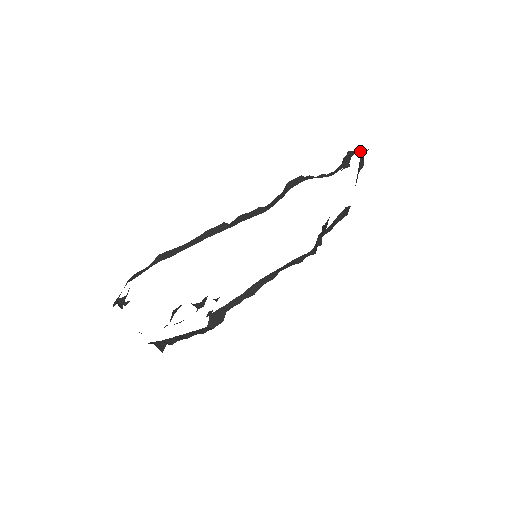
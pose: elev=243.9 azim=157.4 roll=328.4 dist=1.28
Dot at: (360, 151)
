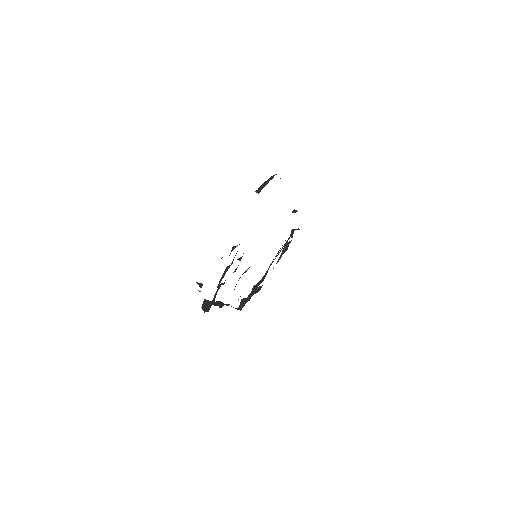
Dot at: occluded
